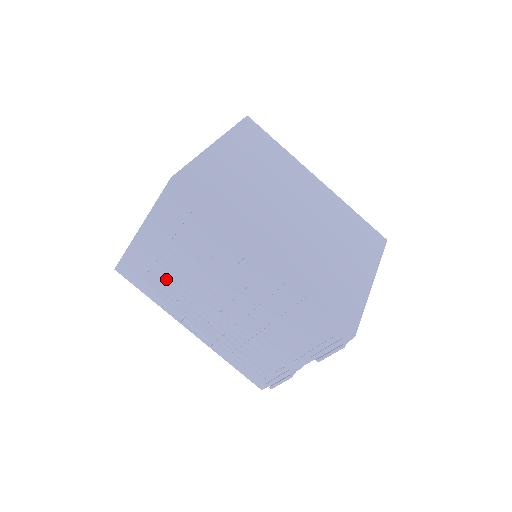
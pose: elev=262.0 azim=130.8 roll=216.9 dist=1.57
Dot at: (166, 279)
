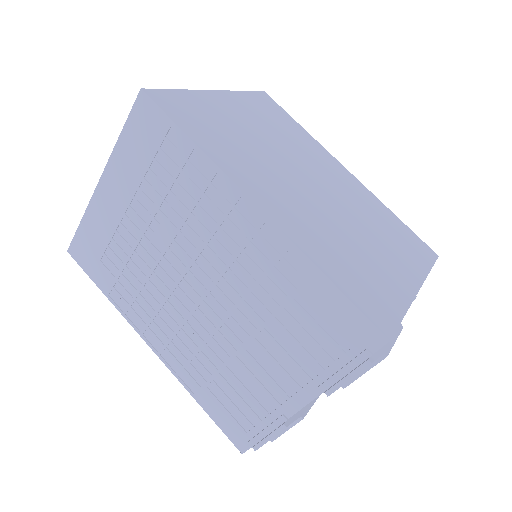
Dot at: (126, 260)
